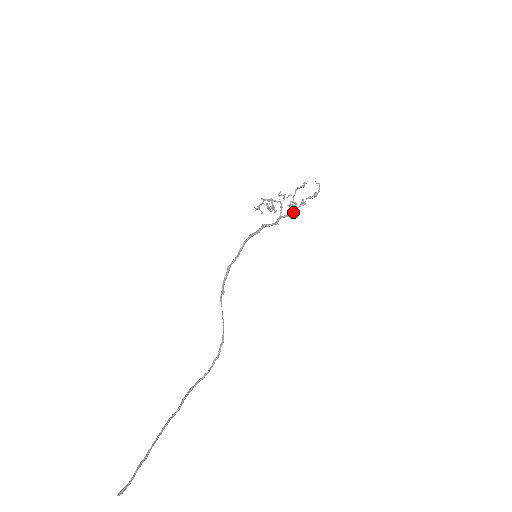
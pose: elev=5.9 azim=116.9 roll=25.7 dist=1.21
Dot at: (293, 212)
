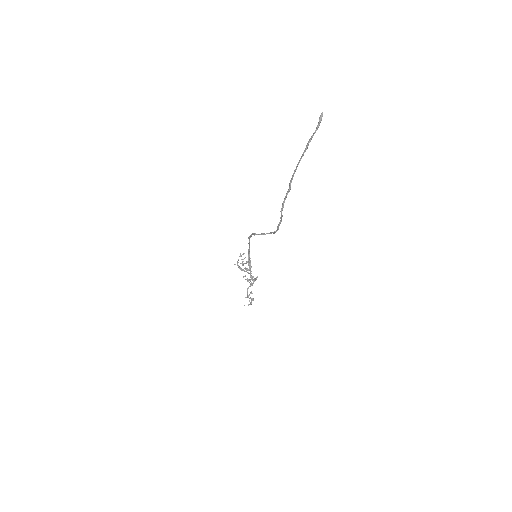
Dot at: (251, 285)
